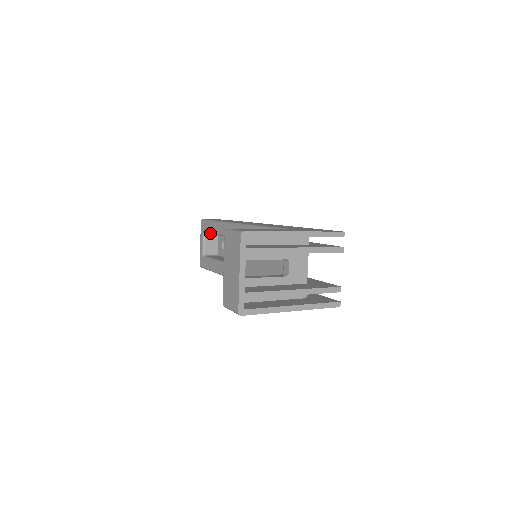
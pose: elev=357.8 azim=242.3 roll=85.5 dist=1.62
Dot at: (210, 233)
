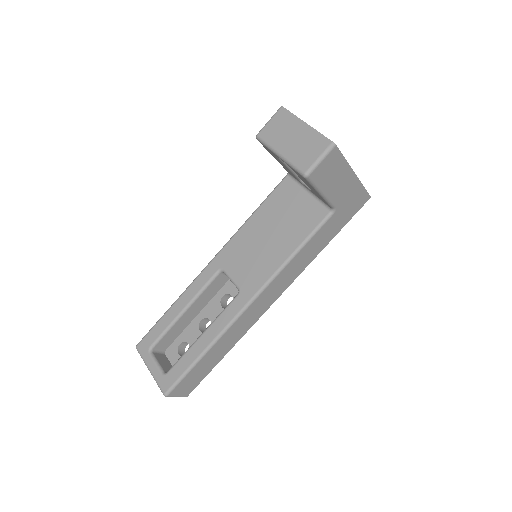
Dot at: (163, 334)
